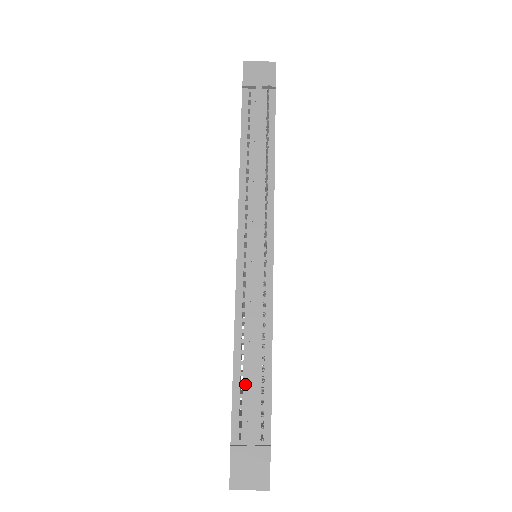
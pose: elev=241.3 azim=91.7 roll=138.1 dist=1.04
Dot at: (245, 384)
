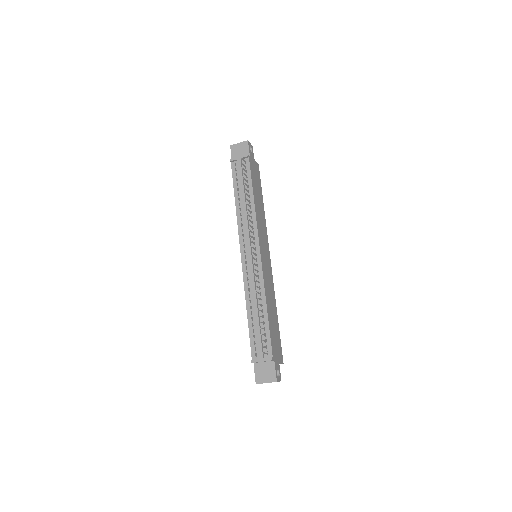
Dot at: (255, 327)
